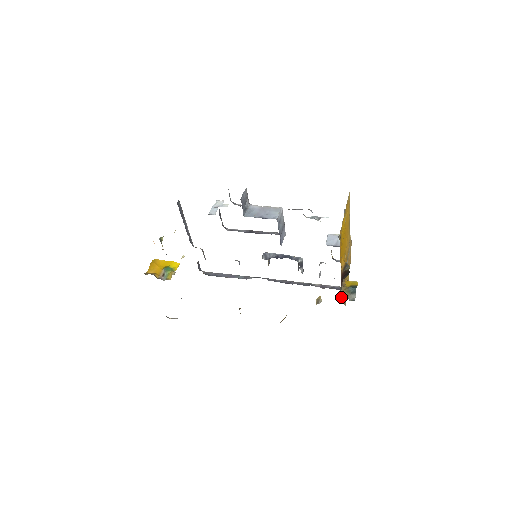
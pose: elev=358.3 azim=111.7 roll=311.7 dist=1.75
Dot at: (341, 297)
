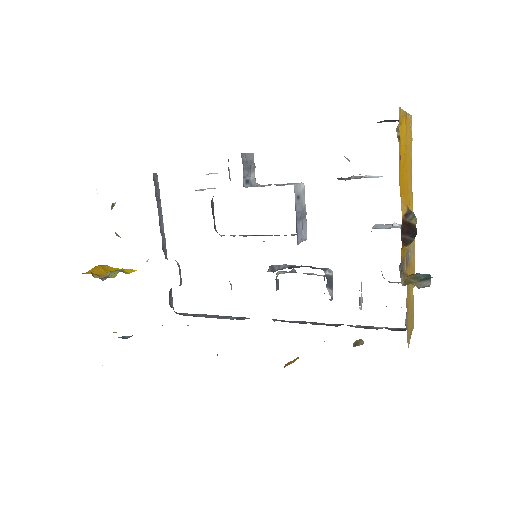
Dot at: (401, 283)
